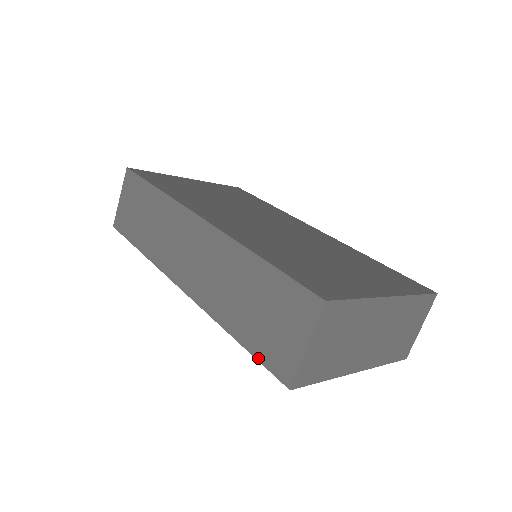
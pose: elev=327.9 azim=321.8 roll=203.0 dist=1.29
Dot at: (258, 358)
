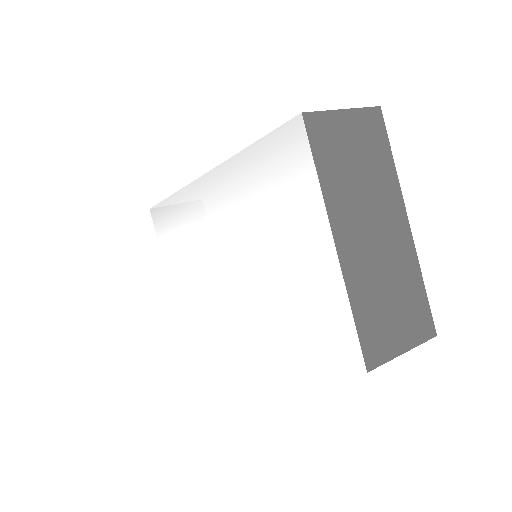
Dot at: (272, 132)
